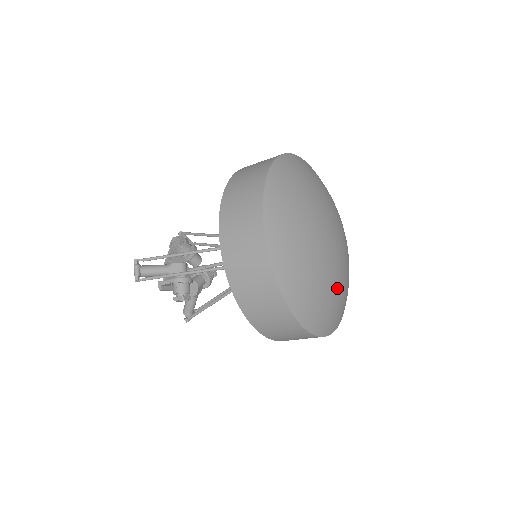
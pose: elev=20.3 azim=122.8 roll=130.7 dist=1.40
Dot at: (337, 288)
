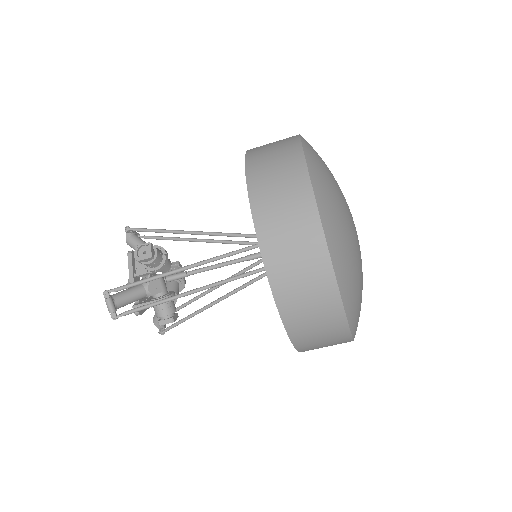
Dot at: occluded
